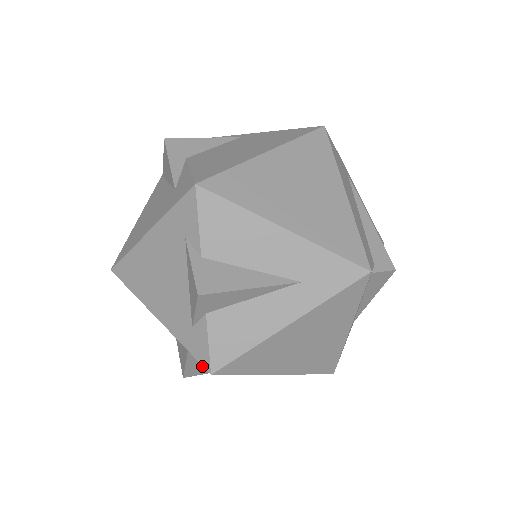
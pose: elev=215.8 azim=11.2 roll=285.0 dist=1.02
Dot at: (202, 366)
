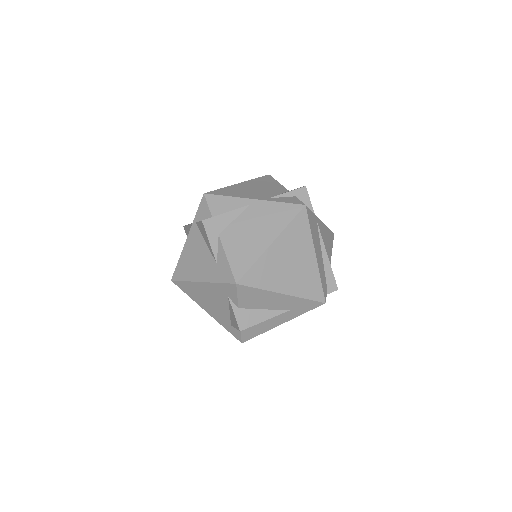
Dot at: occluded
